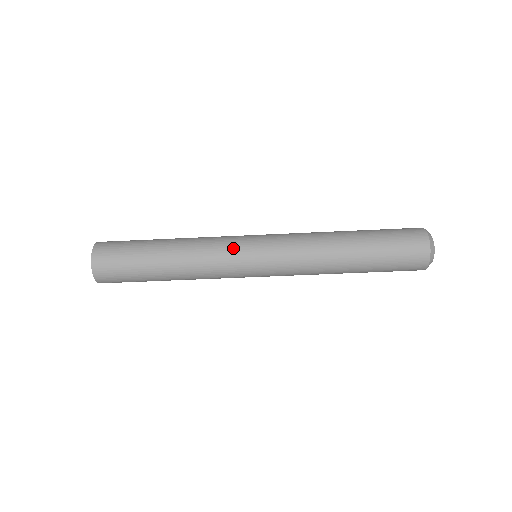
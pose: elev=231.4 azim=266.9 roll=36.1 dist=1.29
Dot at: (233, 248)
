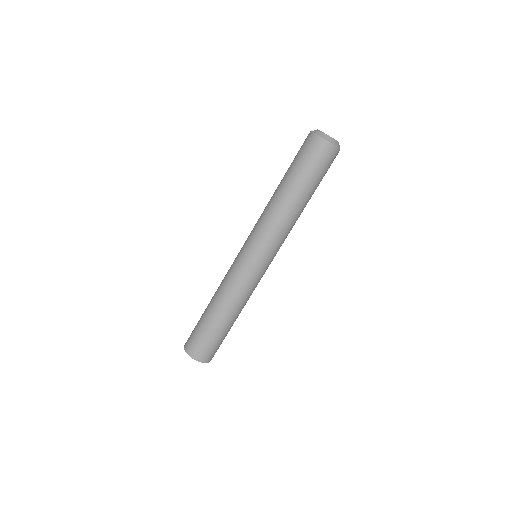
Dot at: (245, 273)
